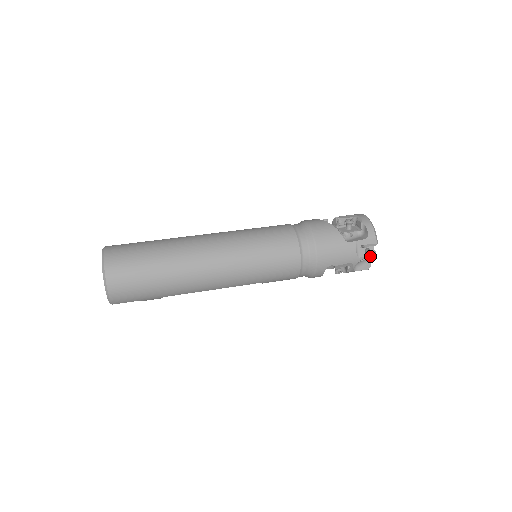
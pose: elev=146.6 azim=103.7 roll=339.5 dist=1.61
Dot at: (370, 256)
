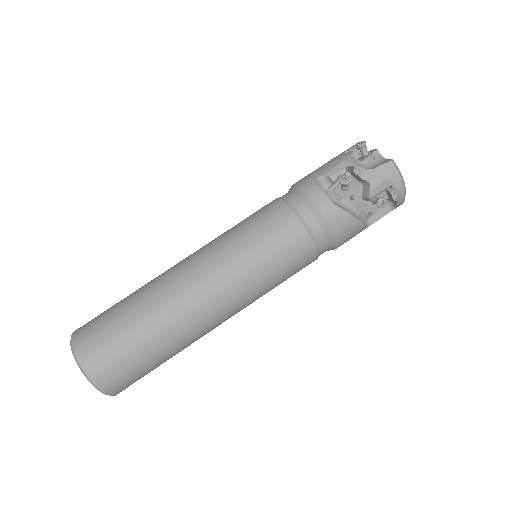
Dot at: occluded
